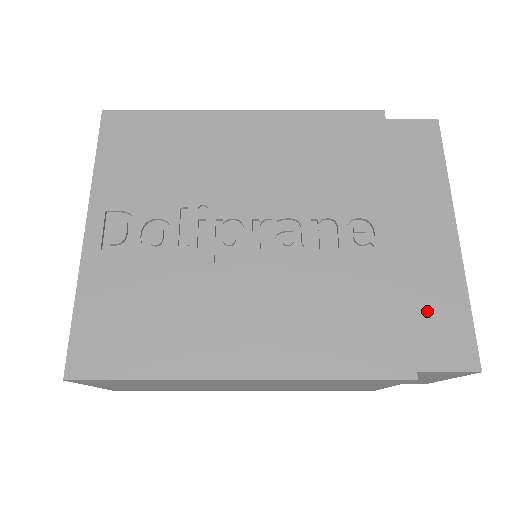
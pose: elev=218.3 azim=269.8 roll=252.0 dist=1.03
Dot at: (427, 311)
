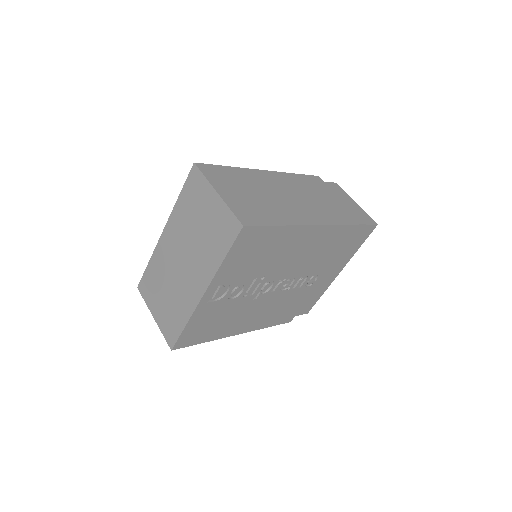
Dot at: (309, 300)
